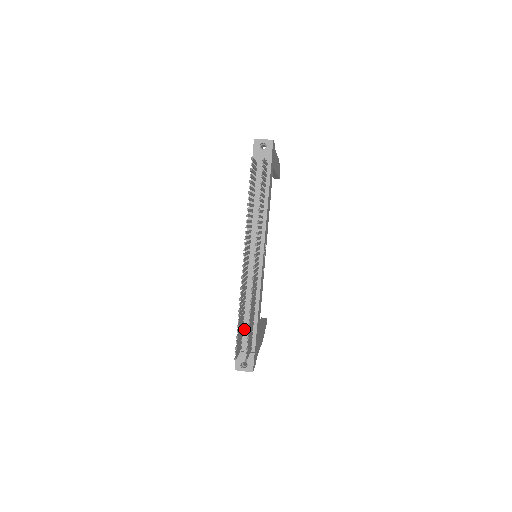
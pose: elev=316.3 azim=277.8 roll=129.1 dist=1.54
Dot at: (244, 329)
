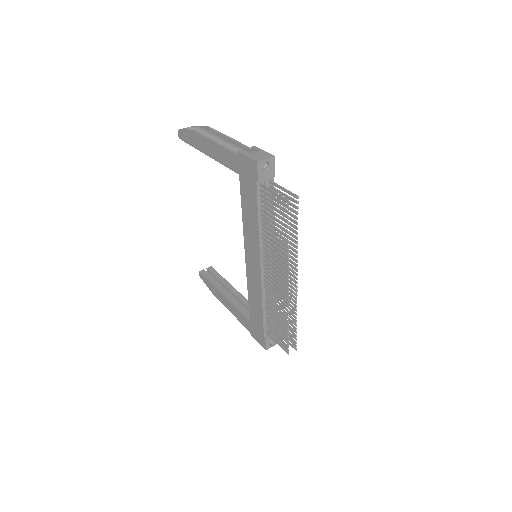
Dot at: (267, 320)
